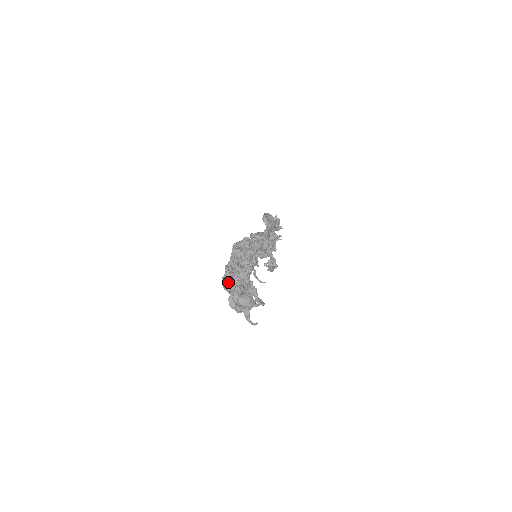
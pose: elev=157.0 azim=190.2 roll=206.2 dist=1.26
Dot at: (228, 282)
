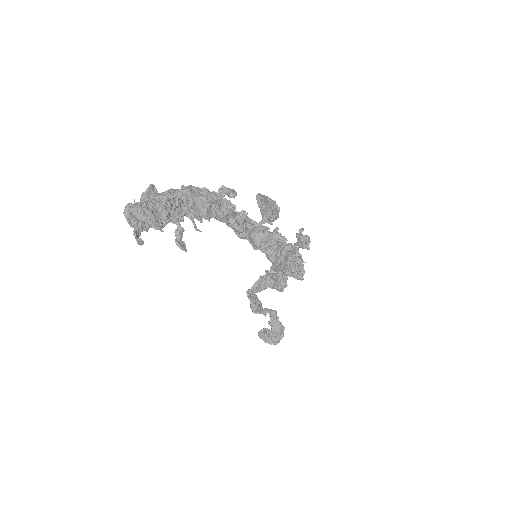
Dot at: (141, 196)
